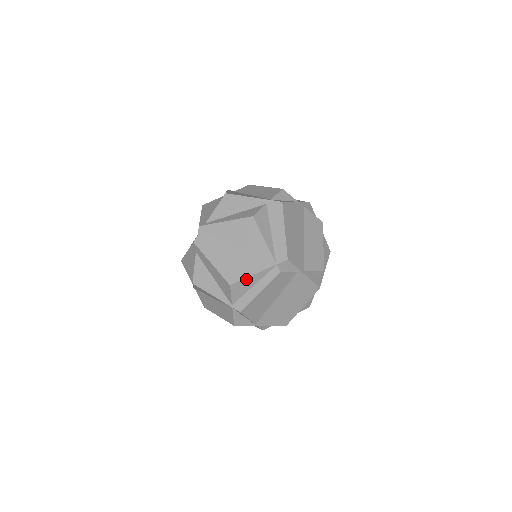
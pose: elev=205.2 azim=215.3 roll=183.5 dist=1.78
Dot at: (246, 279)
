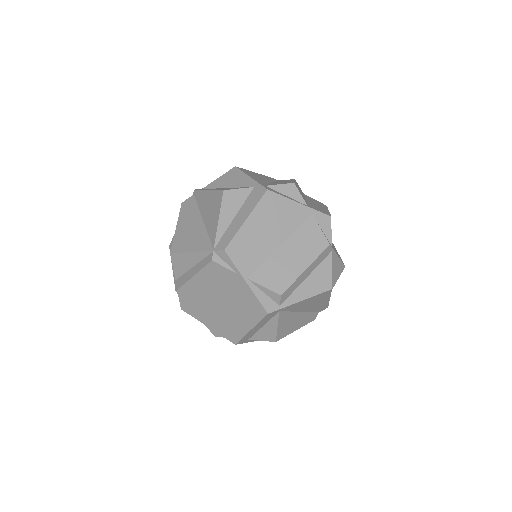
Dot at: (185, 254)
